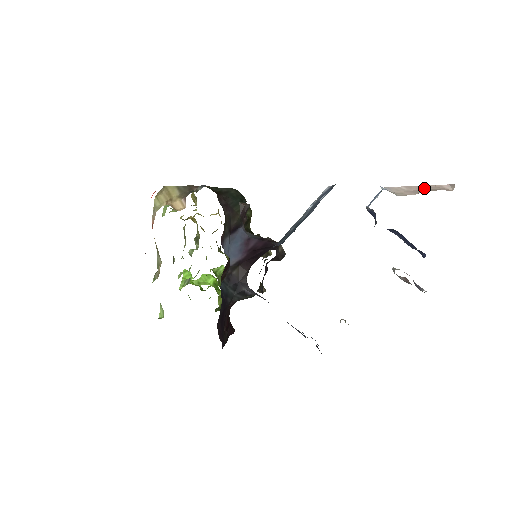
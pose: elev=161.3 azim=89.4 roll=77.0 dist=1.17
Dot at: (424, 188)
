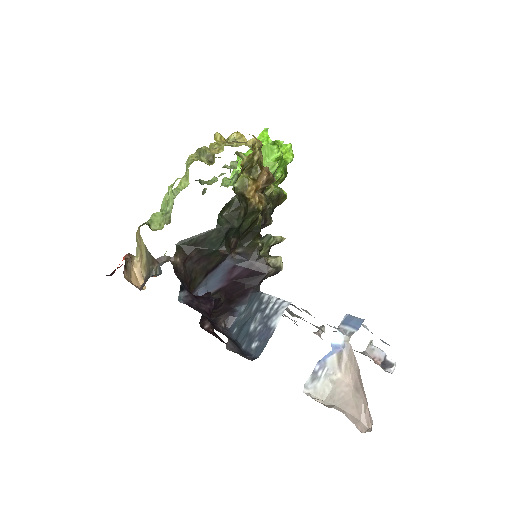
Dot at: (362, 392)
